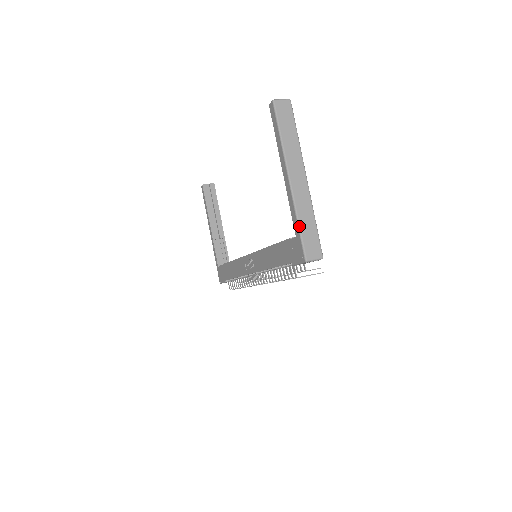
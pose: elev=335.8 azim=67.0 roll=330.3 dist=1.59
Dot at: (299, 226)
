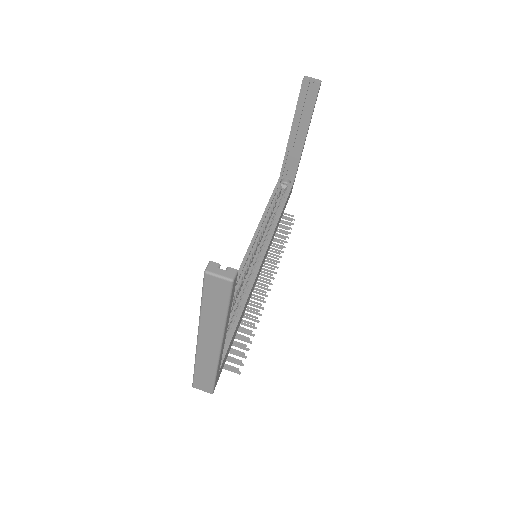
Dot at: (194, 369)
